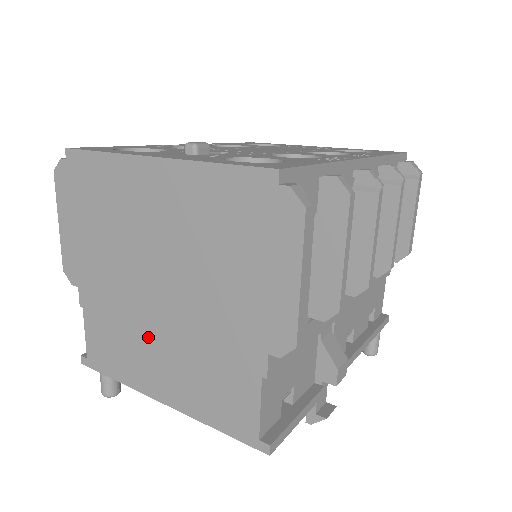
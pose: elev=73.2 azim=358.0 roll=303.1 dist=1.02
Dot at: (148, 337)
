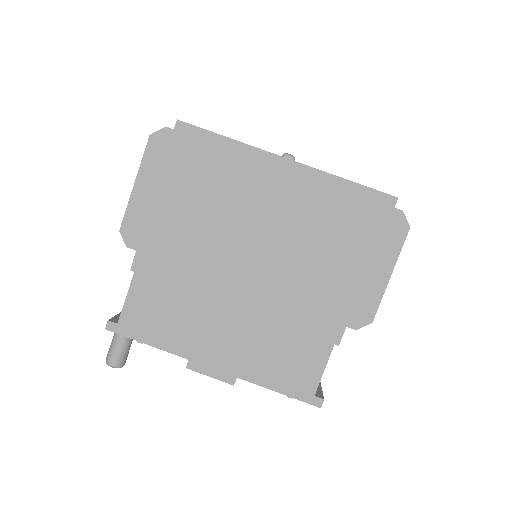
Dot at: (219, 307)
